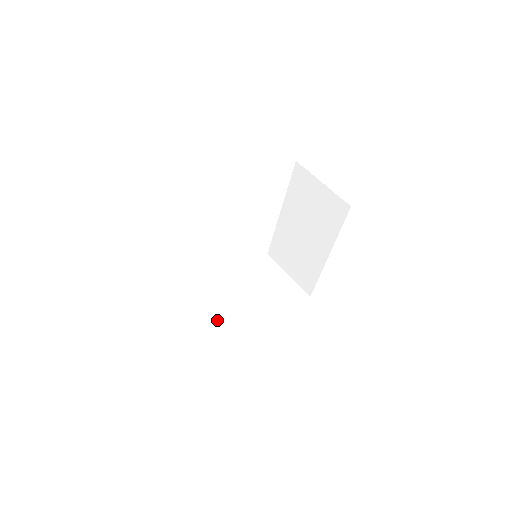
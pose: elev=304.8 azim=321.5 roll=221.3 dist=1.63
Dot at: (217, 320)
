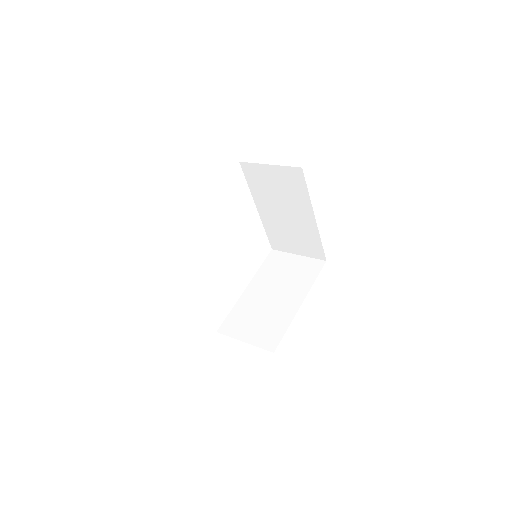
Dot at: (260, 327)
